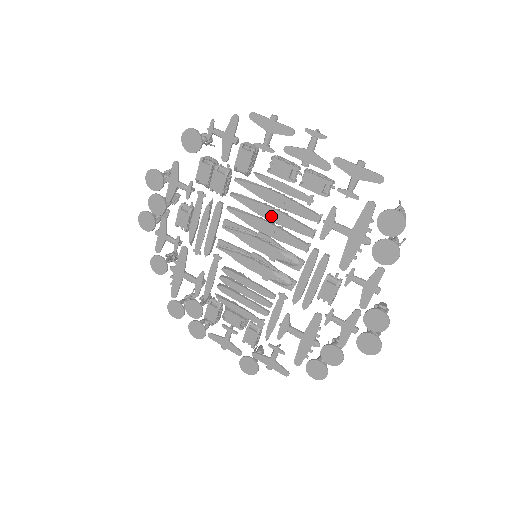
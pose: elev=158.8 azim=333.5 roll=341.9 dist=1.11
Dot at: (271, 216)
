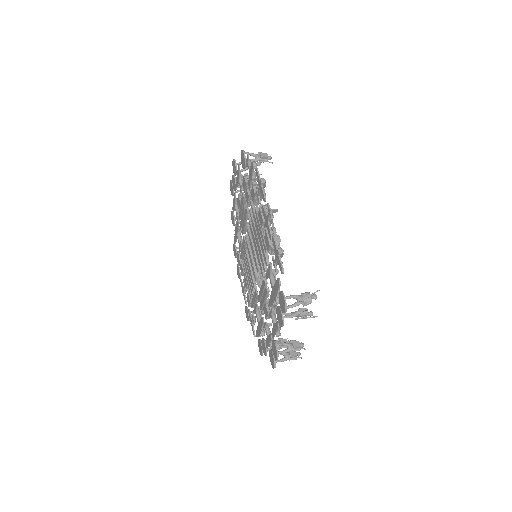
Dot at: (257, 240)
